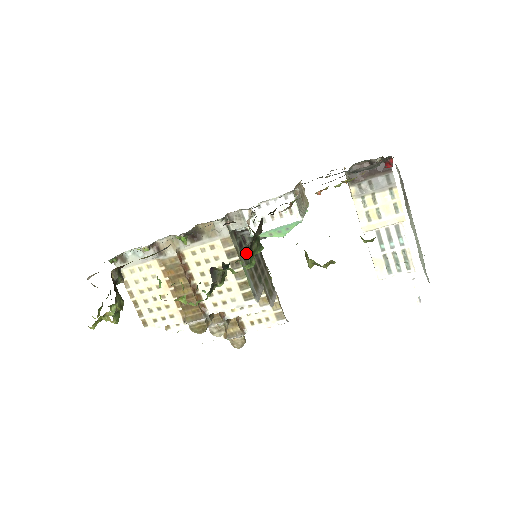
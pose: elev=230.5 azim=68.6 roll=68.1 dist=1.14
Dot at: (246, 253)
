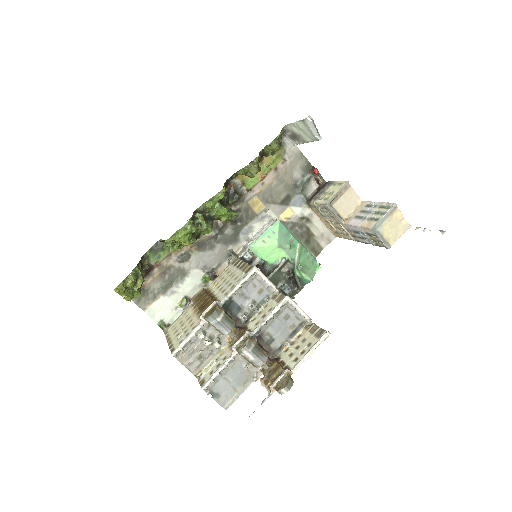
Dot at: occluded
